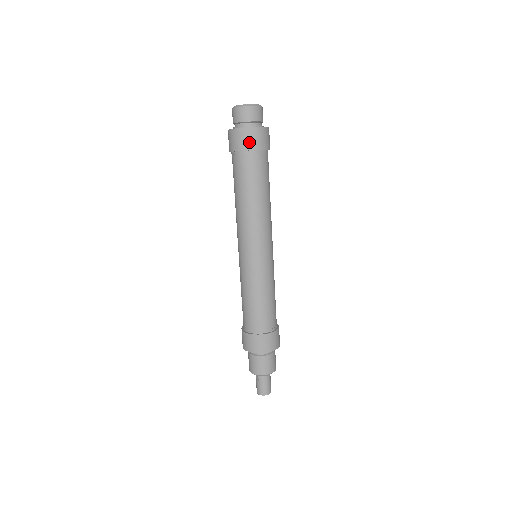
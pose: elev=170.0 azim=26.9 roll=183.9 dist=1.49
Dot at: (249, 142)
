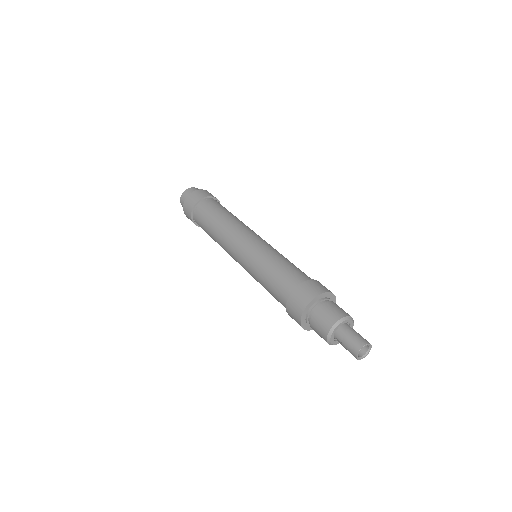
Dot at: (191, 204)
